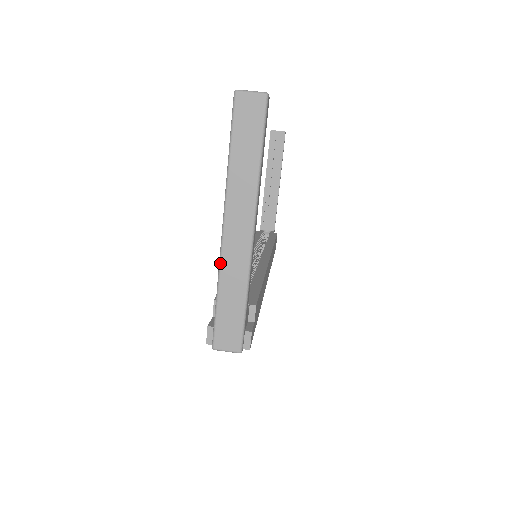
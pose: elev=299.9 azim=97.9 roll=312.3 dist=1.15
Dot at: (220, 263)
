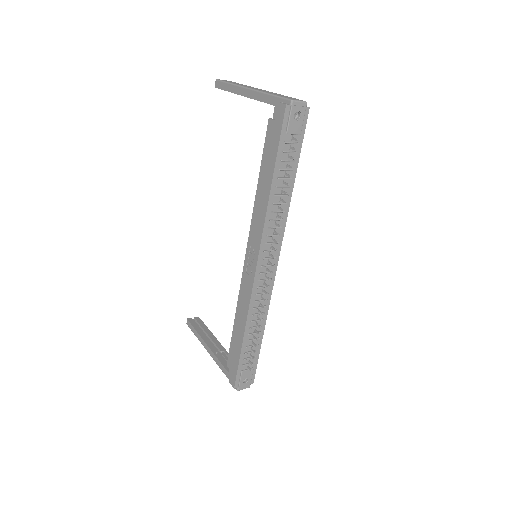
Dot at: (260, 91)
